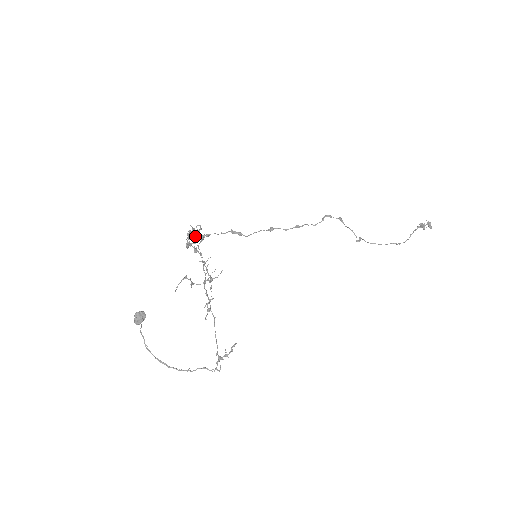
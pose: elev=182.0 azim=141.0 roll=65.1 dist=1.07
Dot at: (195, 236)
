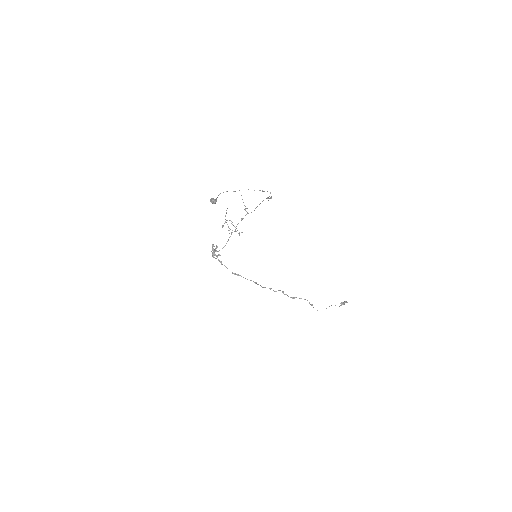
Dot at: (216, 247)
